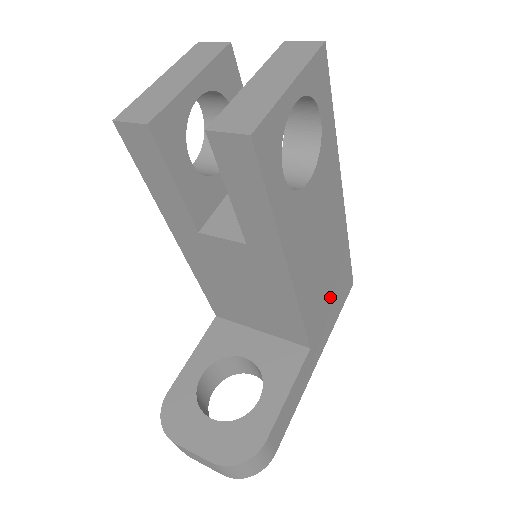
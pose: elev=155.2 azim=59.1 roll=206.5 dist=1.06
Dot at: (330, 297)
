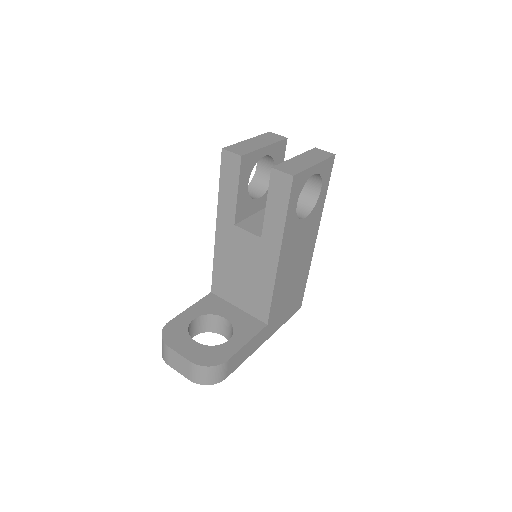
Dot at: (288, 302)
